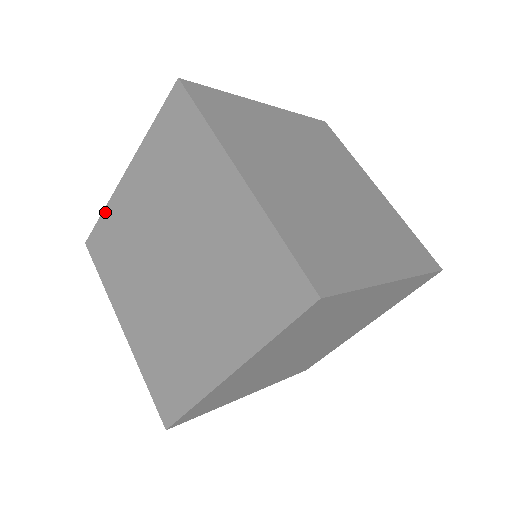
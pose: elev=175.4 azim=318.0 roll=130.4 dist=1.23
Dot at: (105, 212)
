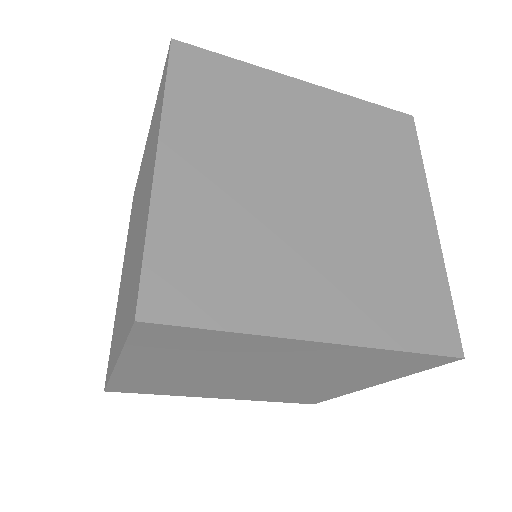
Dot at: occluded
